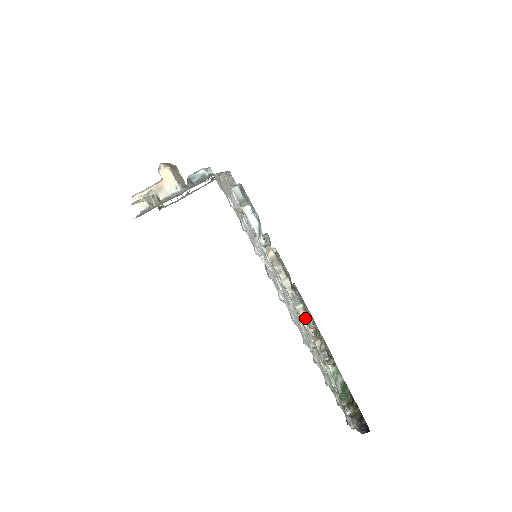
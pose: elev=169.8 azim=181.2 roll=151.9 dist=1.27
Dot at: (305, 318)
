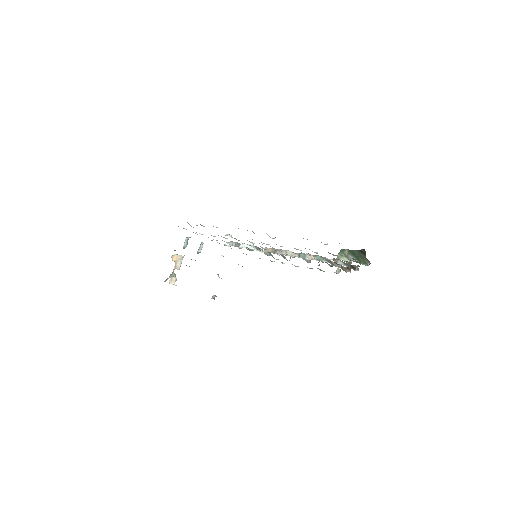
Dot at: (316, 258)
